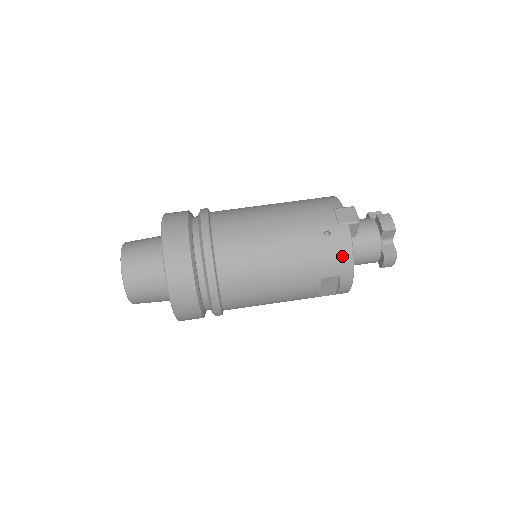
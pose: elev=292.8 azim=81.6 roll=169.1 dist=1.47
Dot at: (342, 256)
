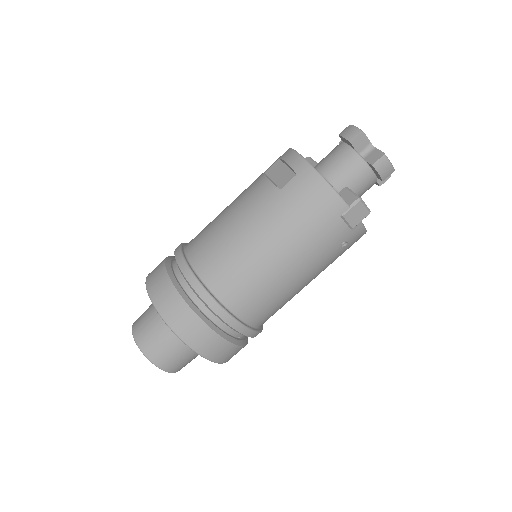
Dot at: occluded
